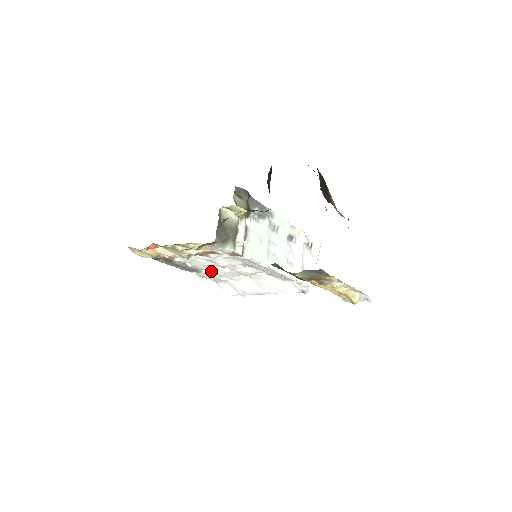
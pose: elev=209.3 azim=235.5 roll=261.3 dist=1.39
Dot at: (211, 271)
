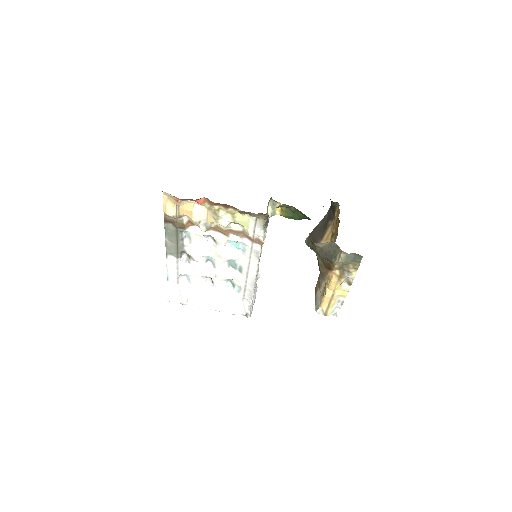
Dot at: (190, 261)
